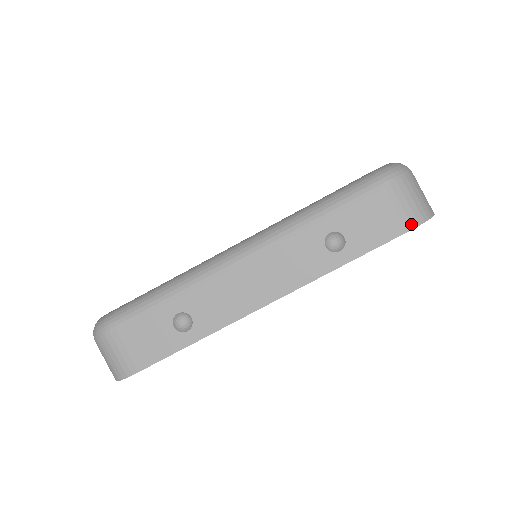
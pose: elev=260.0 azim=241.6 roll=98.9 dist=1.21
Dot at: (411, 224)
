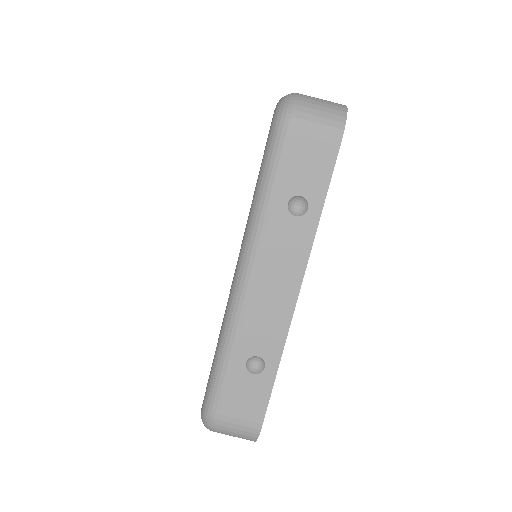
Dot at: (337, 136)
